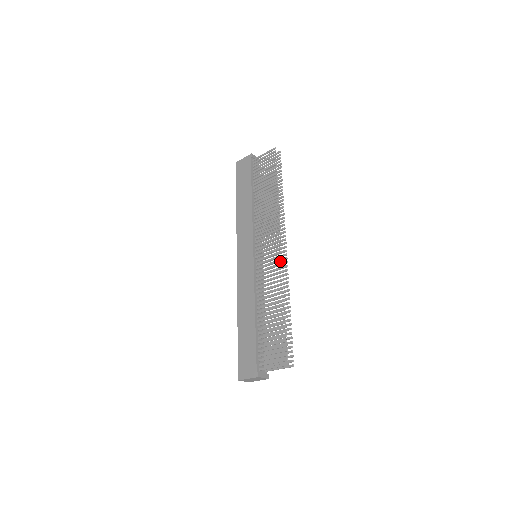
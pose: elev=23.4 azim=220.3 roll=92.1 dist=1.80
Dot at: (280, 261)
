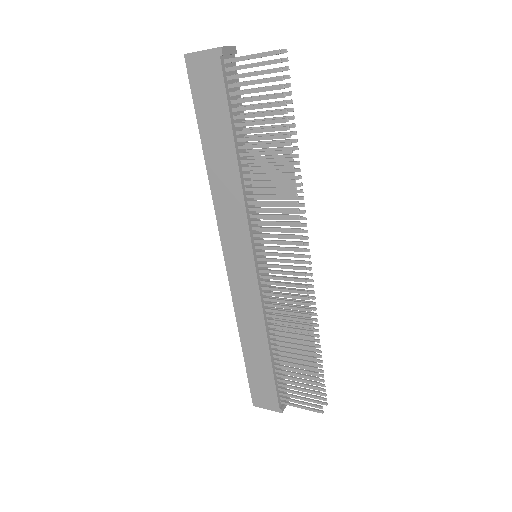
Dot at: occluded
